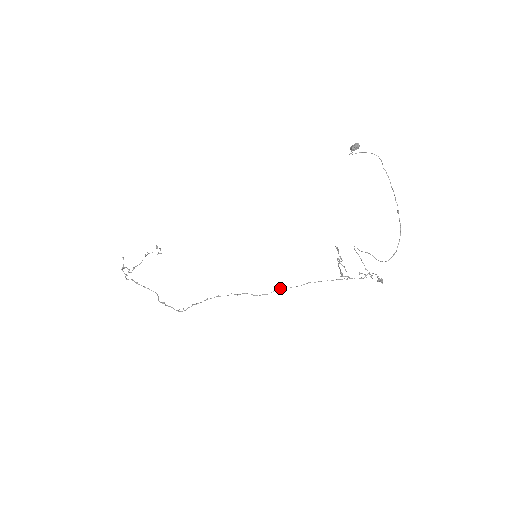
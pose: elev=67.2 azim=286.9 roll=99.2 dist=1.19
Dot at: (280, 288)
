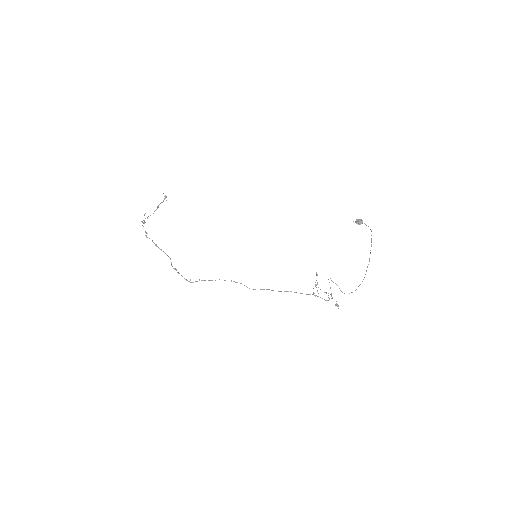
Dot at: (268, 289)
